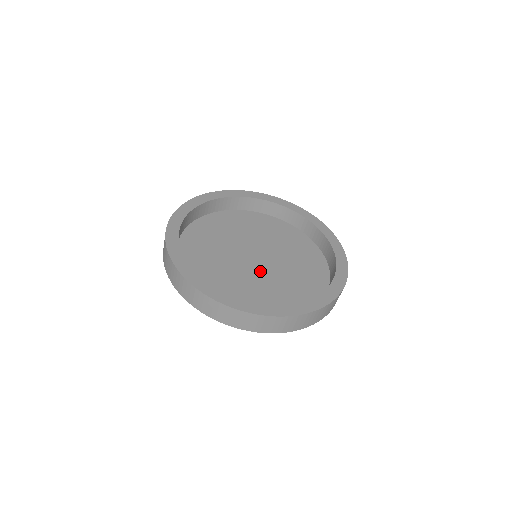
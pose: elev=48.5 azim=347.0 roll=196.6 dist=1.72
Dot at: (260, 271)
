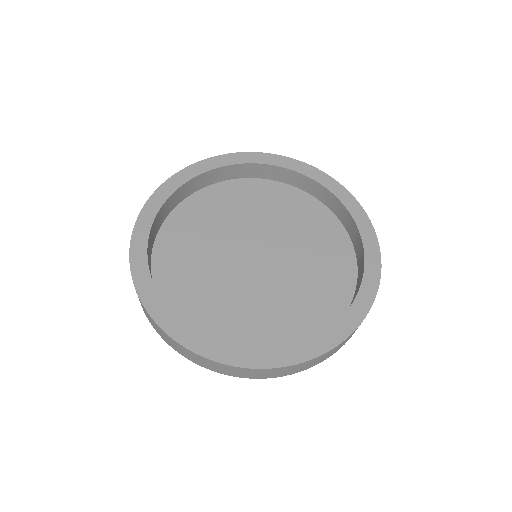
Dot at: (255, 280)
